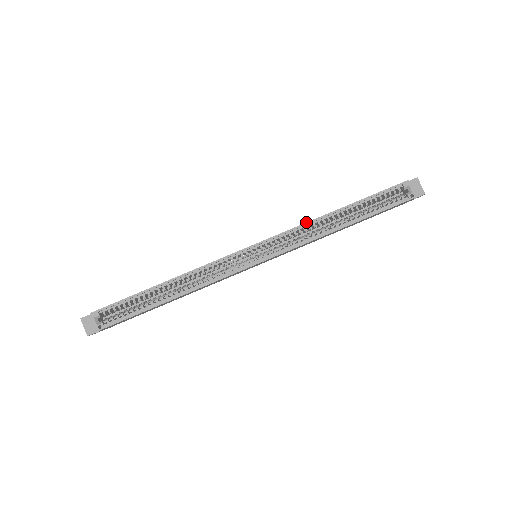
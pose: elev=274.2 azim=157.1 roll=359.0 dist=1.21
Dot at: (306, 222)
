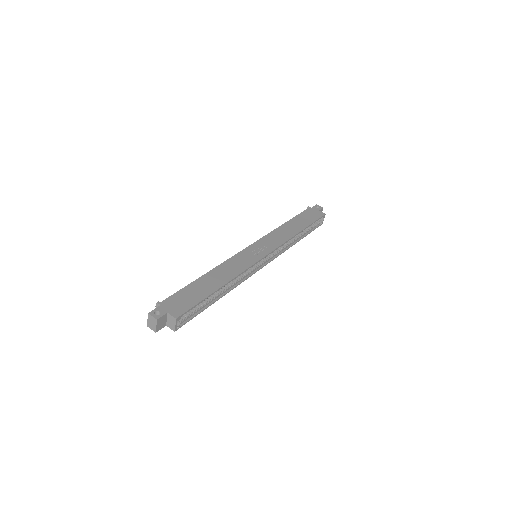
Dot at: (290, 239)
